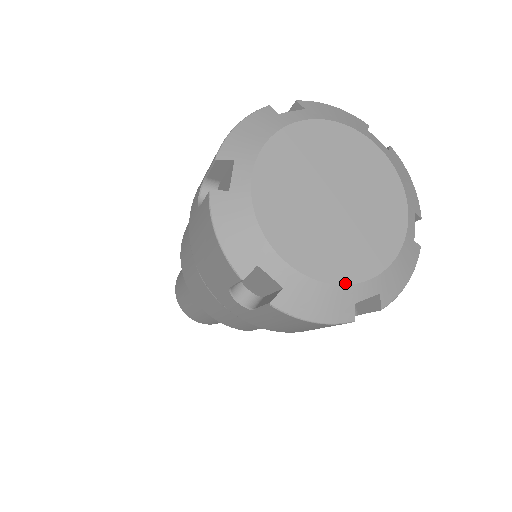
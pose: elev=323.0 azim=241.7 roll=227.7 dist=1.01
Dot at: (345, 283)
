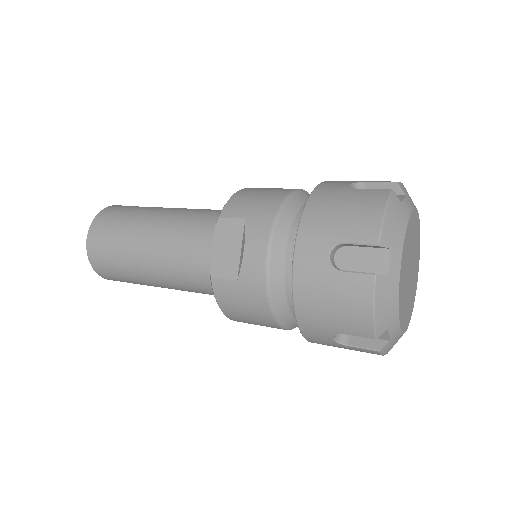
Dot at: occluded
